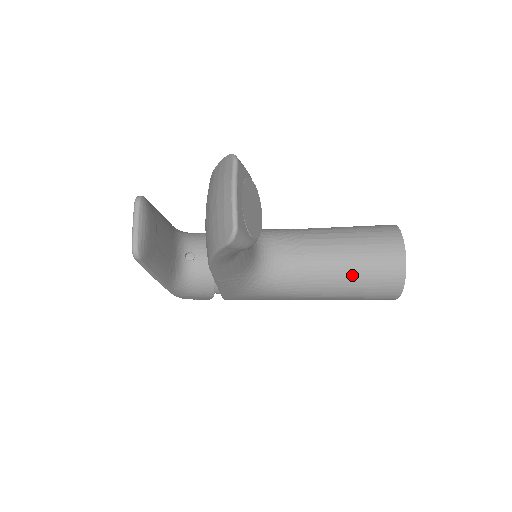
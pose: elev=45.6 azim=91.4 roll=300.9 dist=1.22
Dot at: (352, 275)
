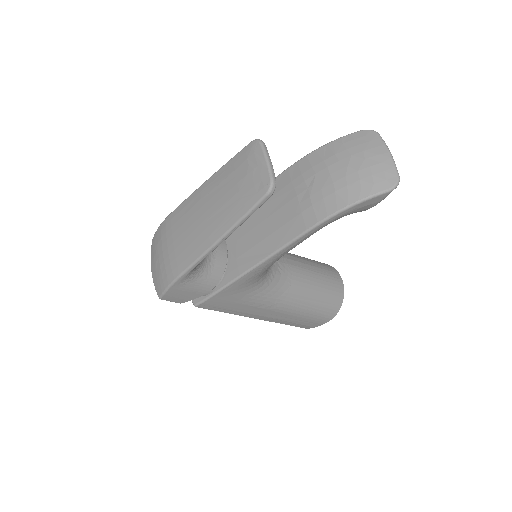
Dot at: (316, 291)
